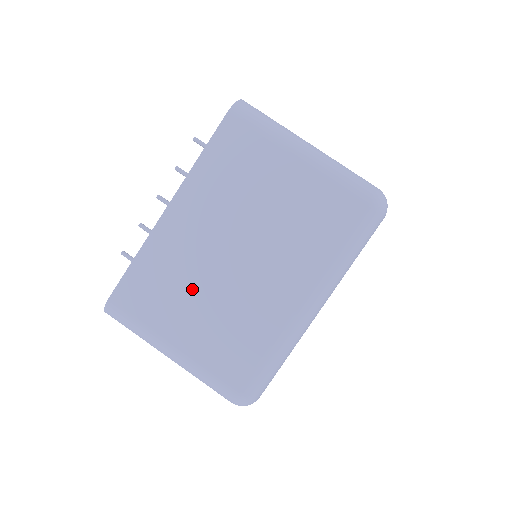
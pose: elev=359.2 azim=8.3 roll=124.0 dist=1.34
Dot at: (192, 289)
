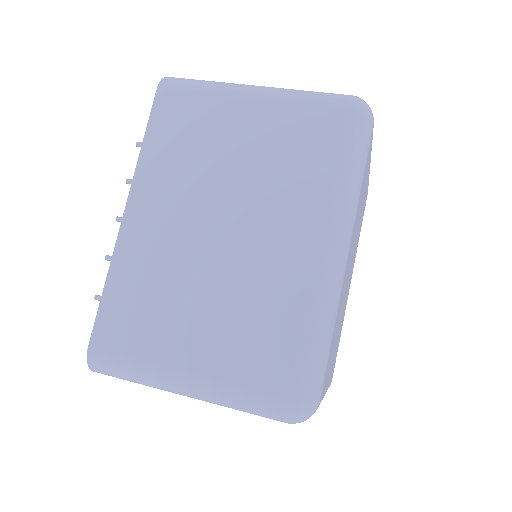
Dot at: (183, 292)
